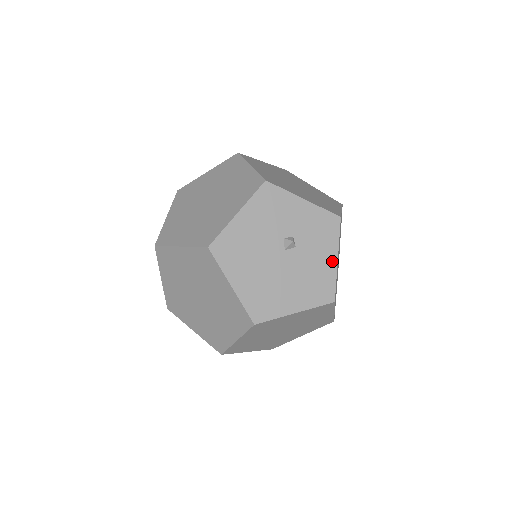
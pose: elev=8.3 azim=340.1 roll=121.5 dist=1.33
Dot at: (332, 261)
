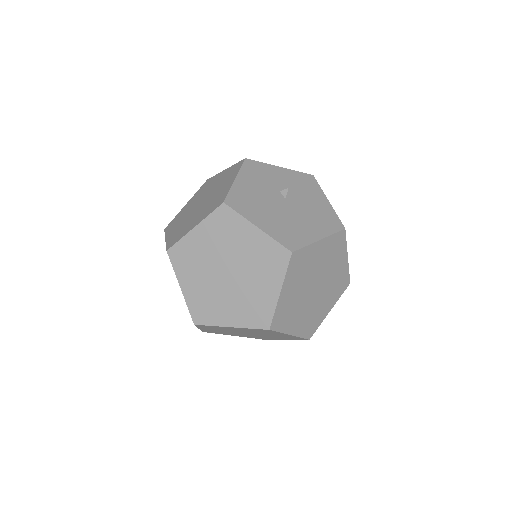
Dot at: (325, 202)
